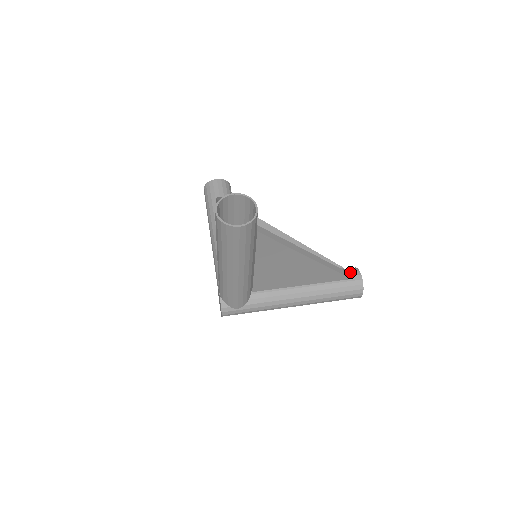
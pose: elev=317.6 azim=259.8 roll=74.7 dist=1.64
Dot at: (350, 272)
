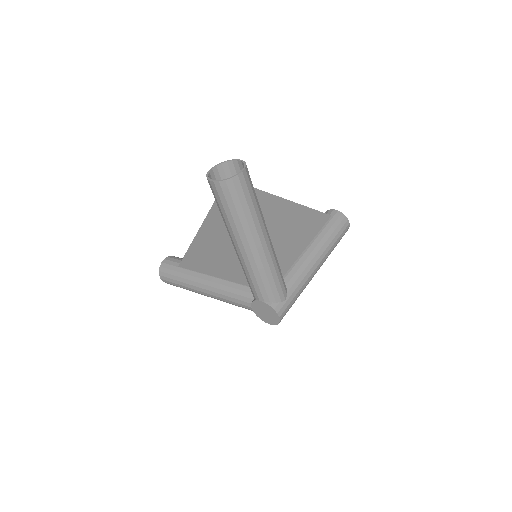
Dot at: occluded
